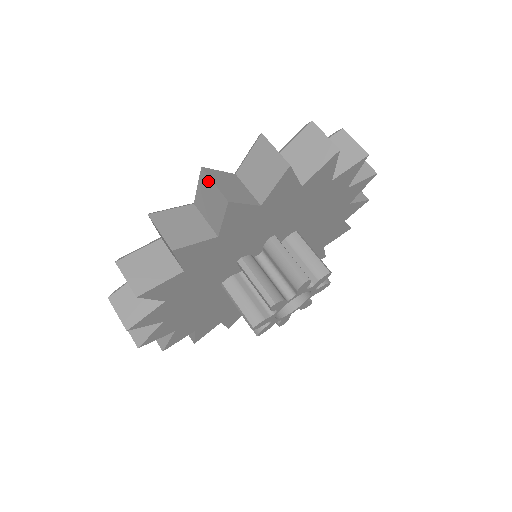
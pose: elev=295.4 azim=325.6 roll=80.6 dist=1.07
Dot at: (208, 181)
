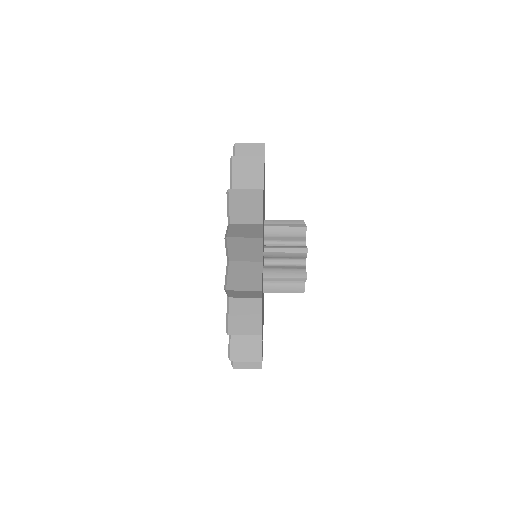
Dot at: (239, 193)
